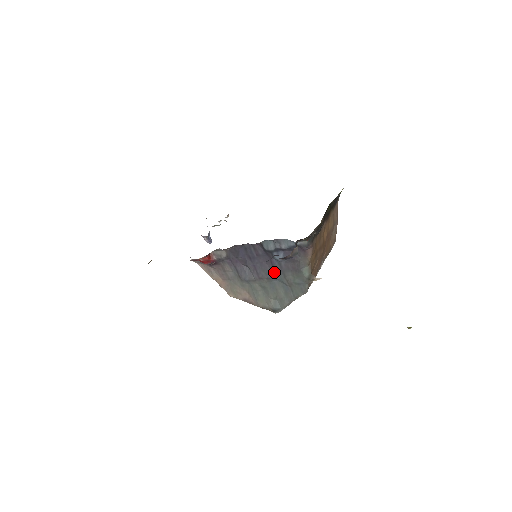
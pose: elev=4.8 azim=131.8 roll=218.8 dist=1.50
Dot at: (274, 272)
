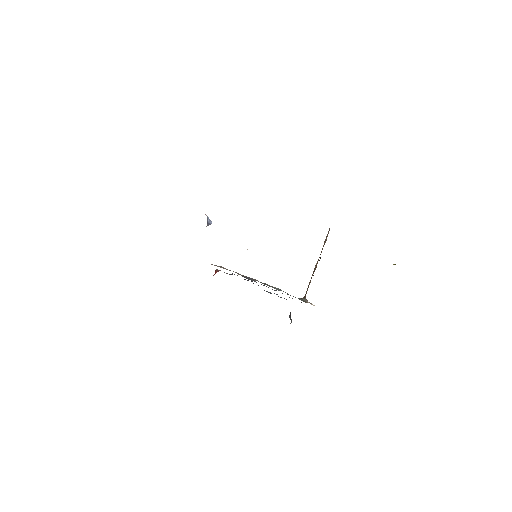
Dot at: (274, 290)
